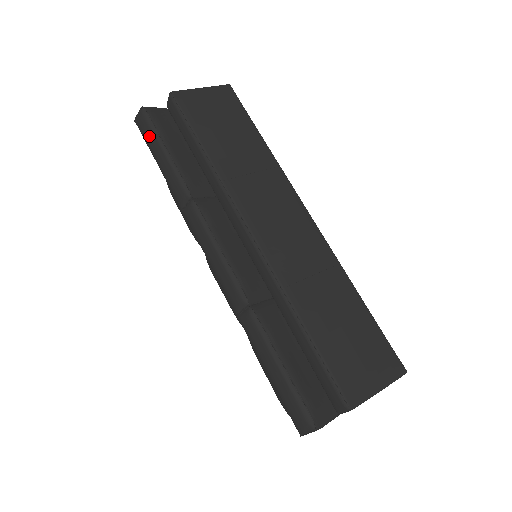
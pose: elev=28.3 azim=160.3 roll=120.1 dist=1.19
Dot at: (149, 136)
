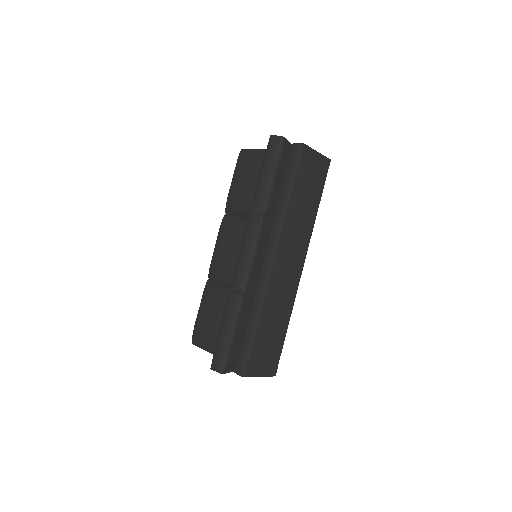
Dot at: (272, 157)
